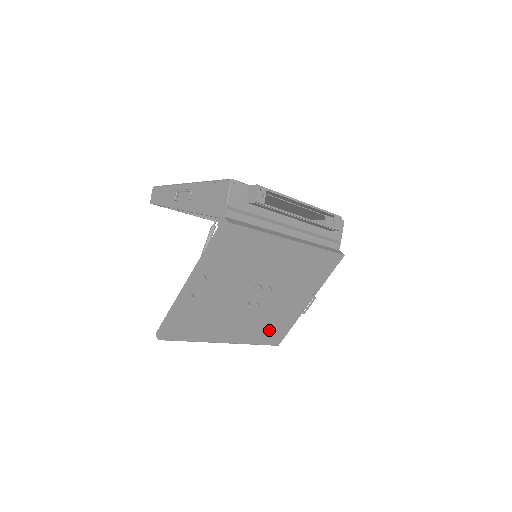
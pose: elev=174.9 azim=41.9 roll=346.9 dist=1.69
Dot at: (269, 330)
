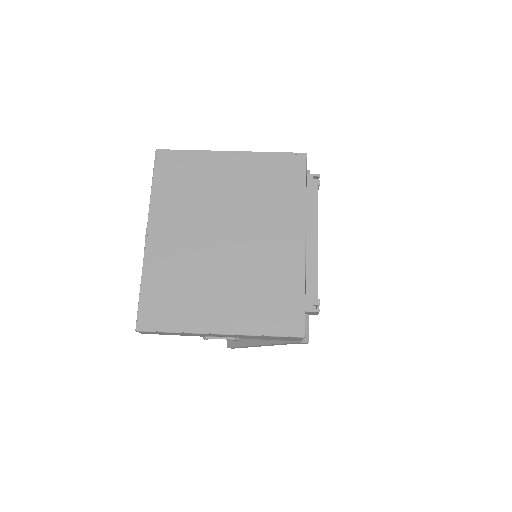
Dot at: occluded
